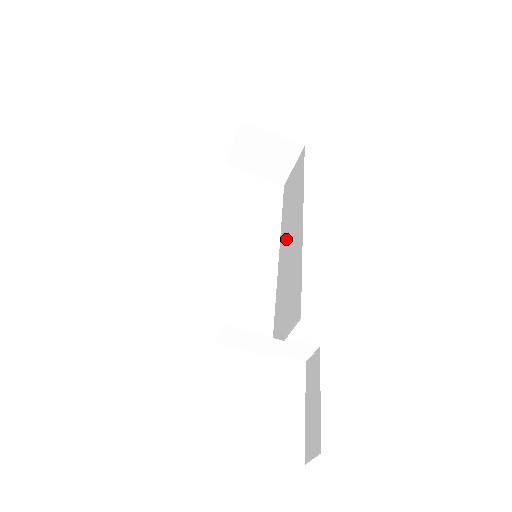
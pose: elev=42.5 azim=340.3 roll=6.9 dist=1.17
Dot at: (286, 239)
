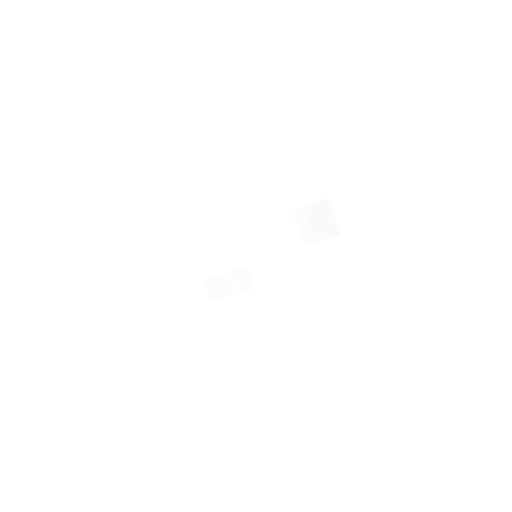
Dot at: occluded
